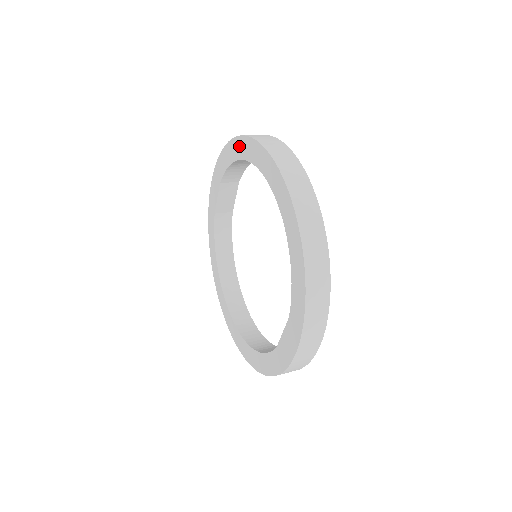
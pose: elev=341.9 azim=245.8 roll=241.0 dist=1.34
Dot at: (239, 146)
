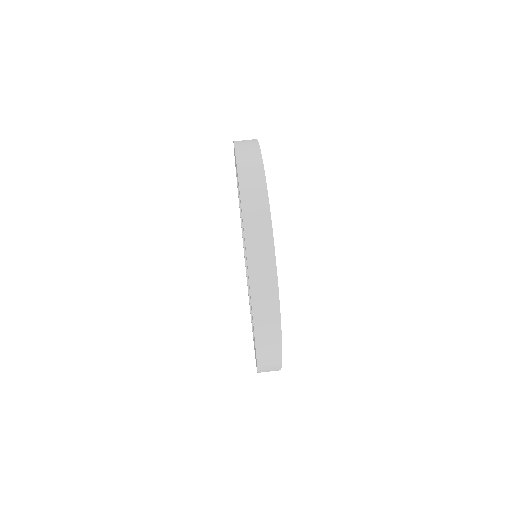
Dot at: occluded
